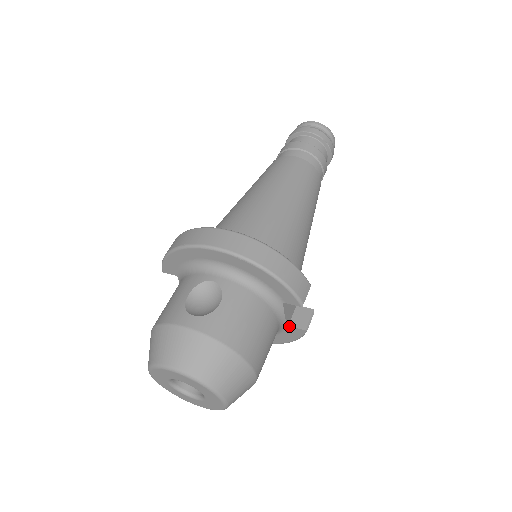
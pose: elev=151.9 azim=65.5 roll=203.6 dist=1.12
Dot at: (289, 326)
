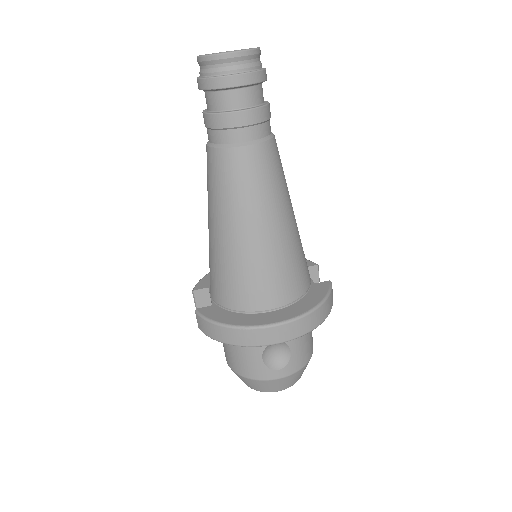
Dot at: occluded
